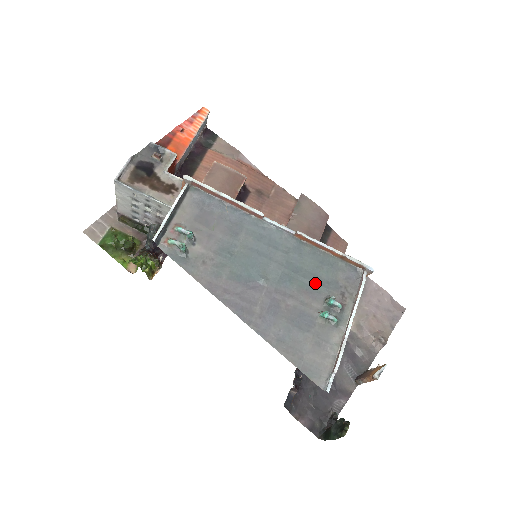
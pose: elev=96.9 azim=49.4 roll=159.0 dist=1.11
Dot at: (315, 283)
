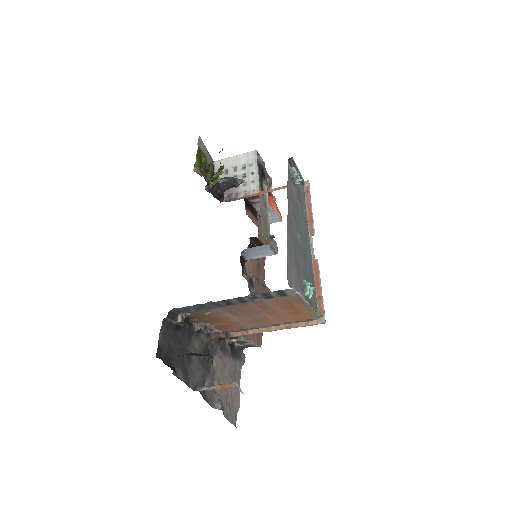
Dot at: (307, 277)
